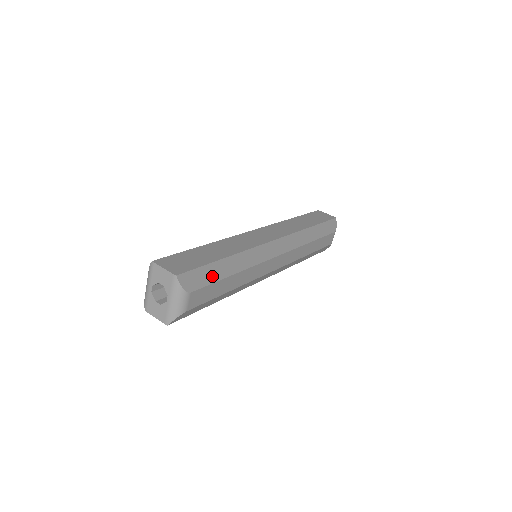
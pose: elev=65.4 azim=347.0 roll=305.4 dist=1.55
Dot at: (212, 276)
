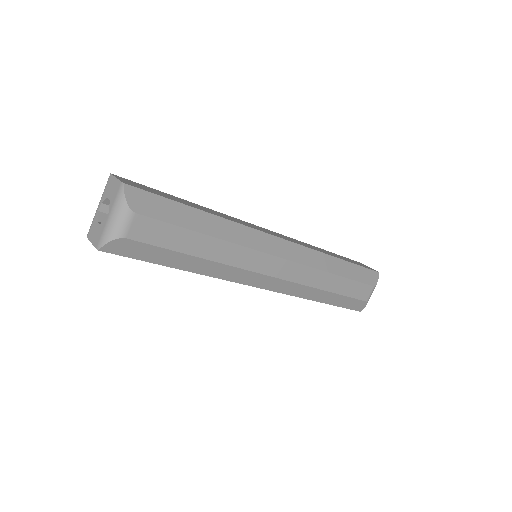
Dot at: (175, 216)
